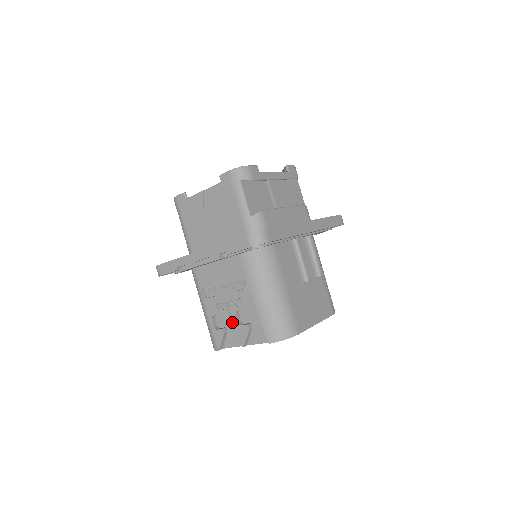
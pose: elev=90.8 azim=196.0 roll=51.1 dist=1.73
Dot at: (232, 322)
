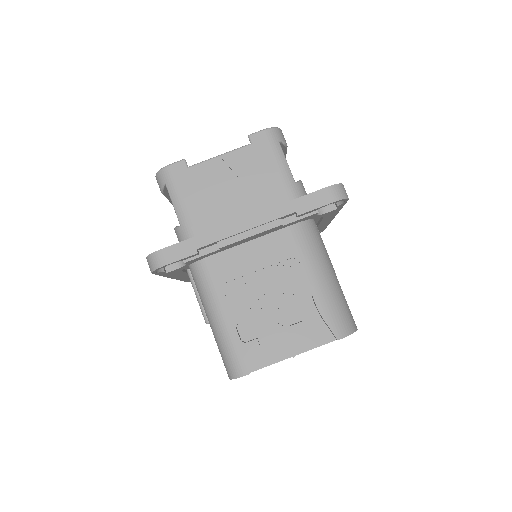
Dot at: (273, 325)
